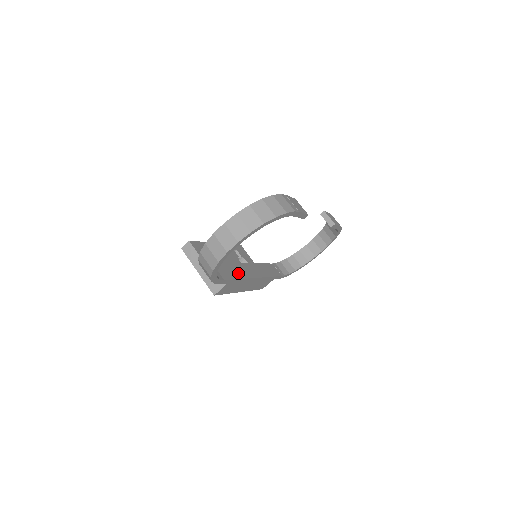
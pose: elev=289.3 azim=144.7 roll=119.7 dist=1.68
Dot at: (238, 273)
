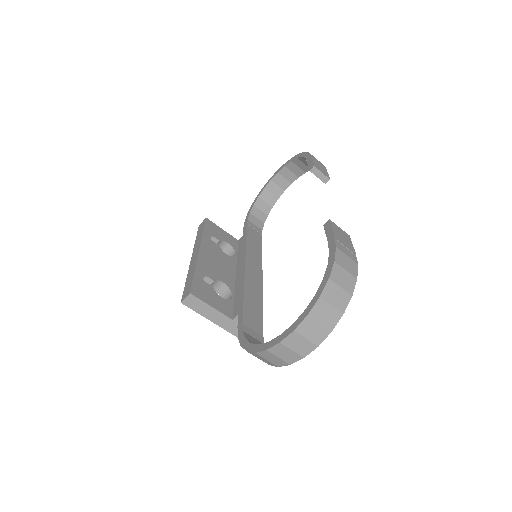
Dot at: (256, 299)
